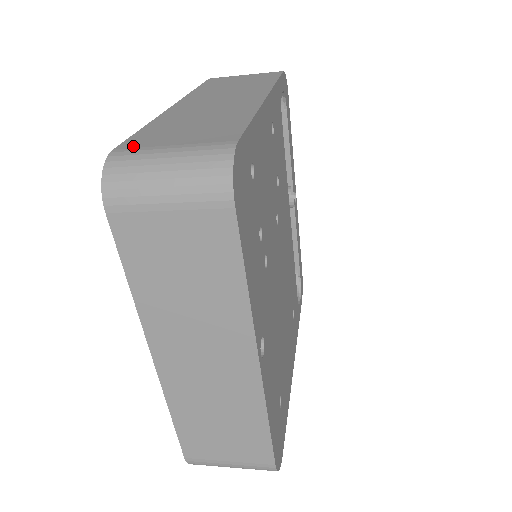
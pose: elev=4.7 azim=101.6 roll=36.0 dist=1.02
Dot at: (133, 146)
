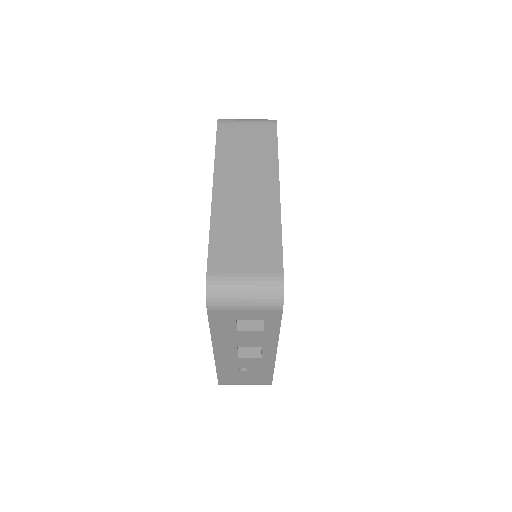
Dot at: occluded
